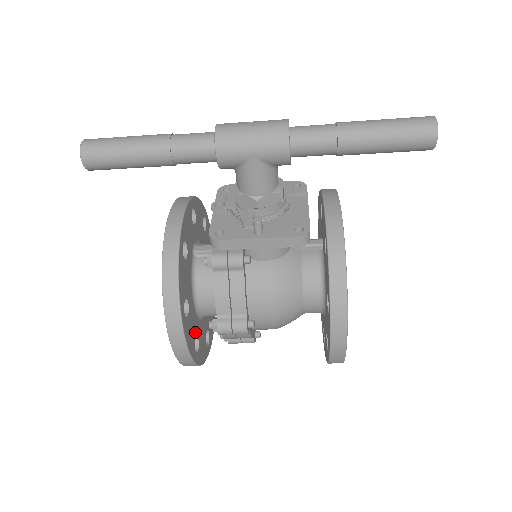
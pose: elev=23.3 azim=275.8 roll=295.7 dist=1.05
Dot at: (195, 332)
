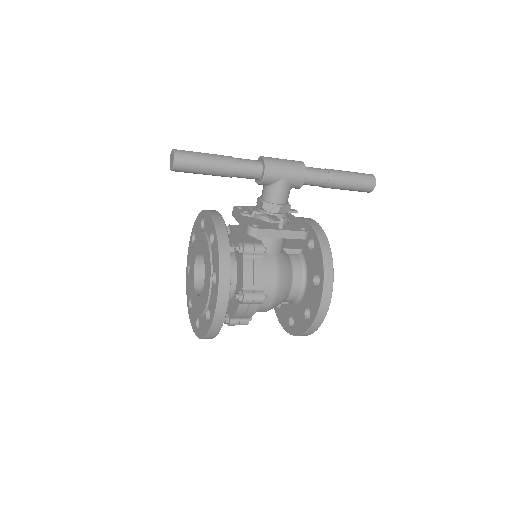
Dot at: occluded
